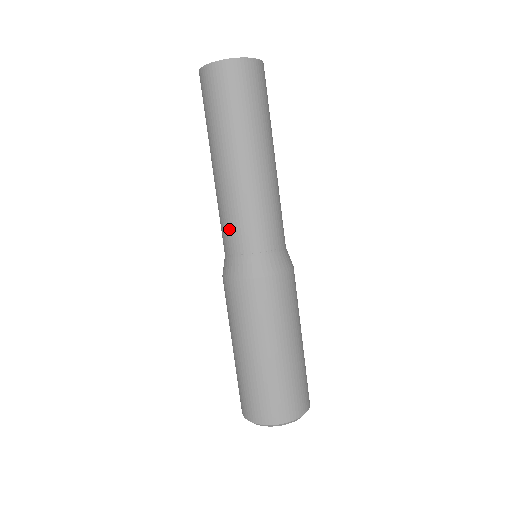
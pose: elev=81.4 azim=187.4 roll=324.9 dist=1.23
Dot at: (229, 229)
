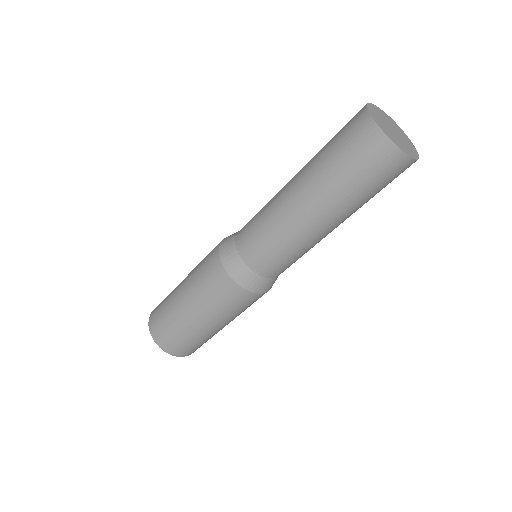
Dot at: (252, 219)
